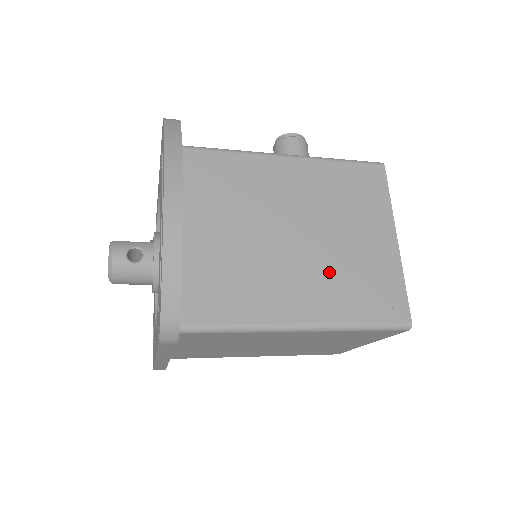
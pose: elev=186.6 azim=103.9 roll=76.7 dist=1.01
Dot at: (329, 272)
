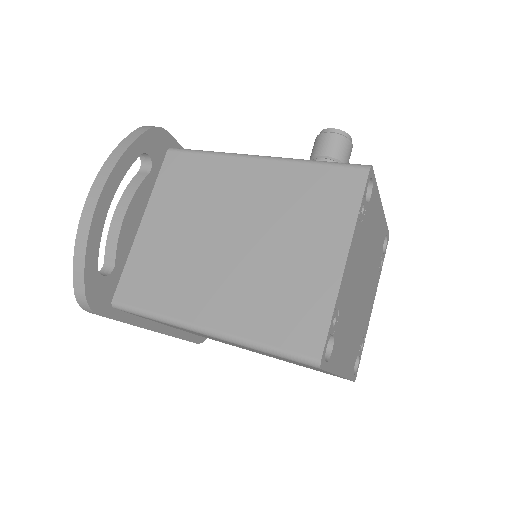
Dot at: (251, 283)
